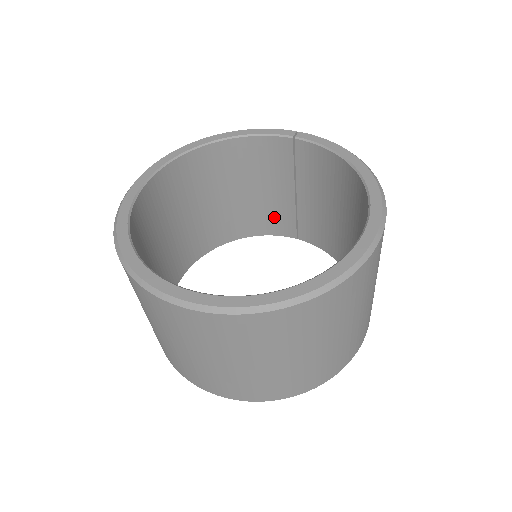
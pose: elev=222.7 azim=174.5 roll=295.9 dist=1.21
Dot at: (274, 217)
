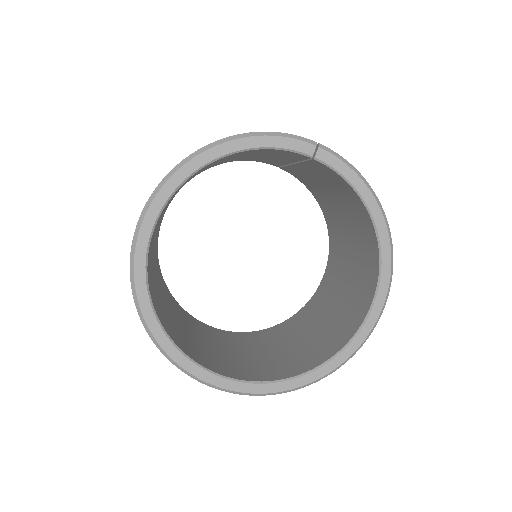
Dot at: (259, 159)
